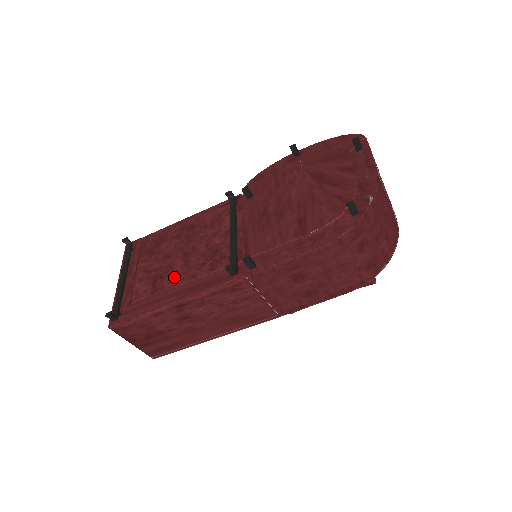
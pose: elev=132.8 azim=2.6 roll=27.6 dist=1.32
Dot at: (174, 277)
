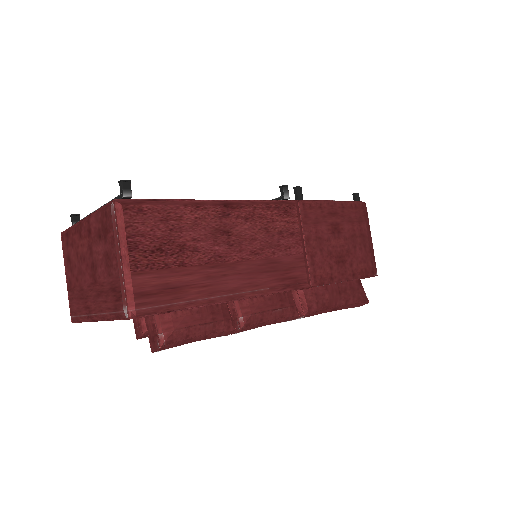
Dot at: occluded
